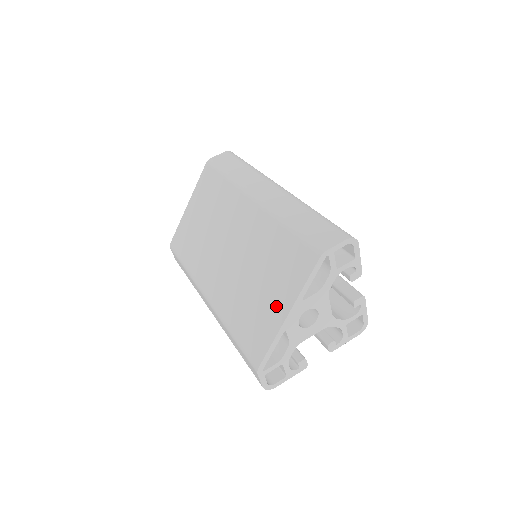
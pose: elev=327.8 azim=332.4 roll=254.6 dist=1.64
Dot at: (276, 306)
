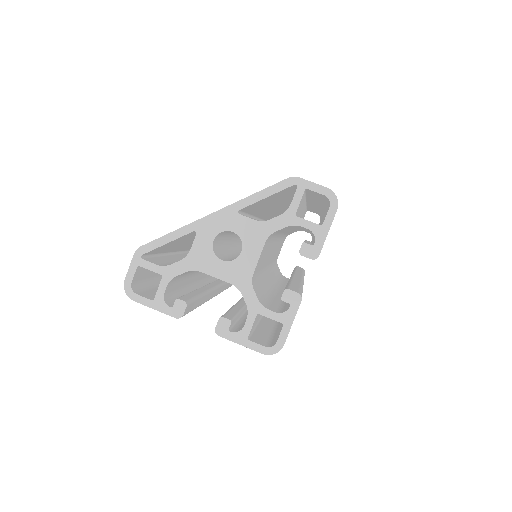
Dot at: occluded
